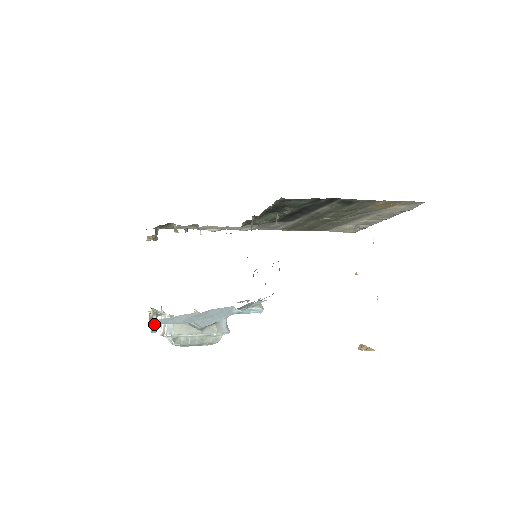
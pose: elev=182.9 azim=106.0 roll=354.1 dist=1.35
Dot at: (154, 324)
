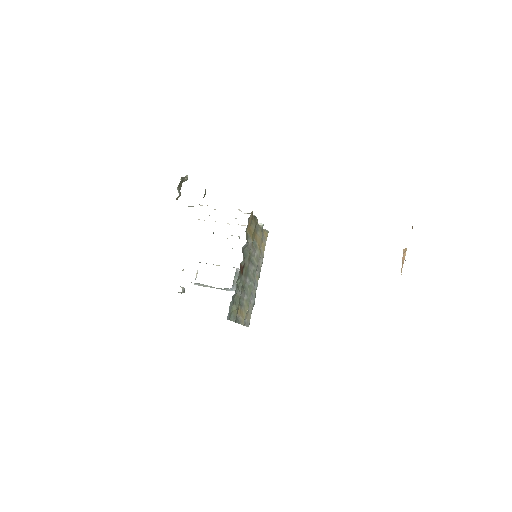
Dot at: occluded
